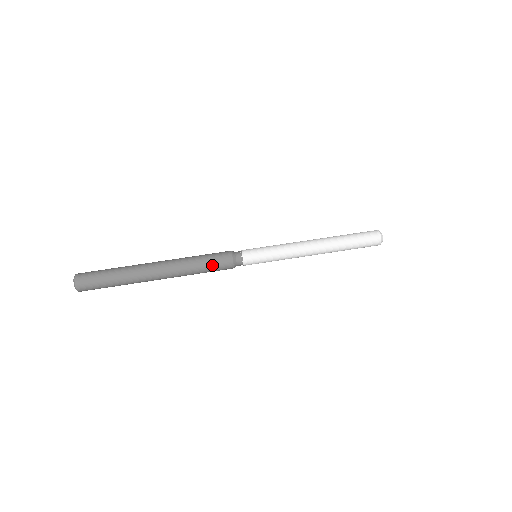
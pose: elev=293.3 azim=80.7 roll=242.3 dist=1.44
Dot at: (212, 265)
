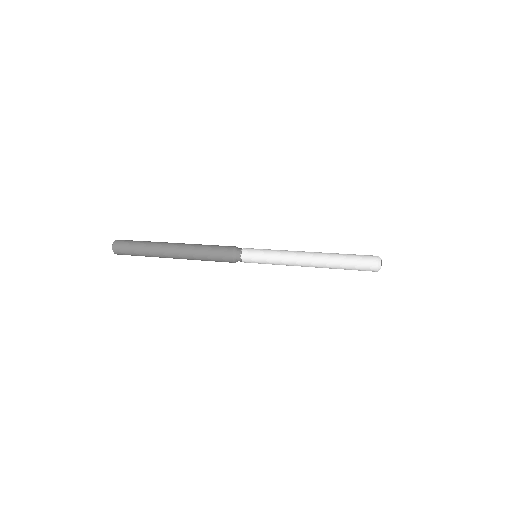
Dot at: (219, 246)
